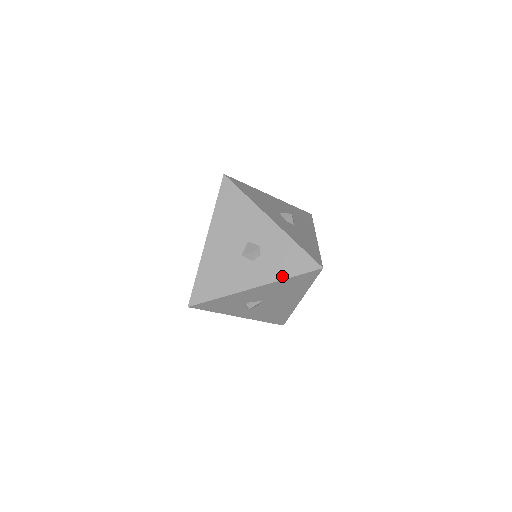
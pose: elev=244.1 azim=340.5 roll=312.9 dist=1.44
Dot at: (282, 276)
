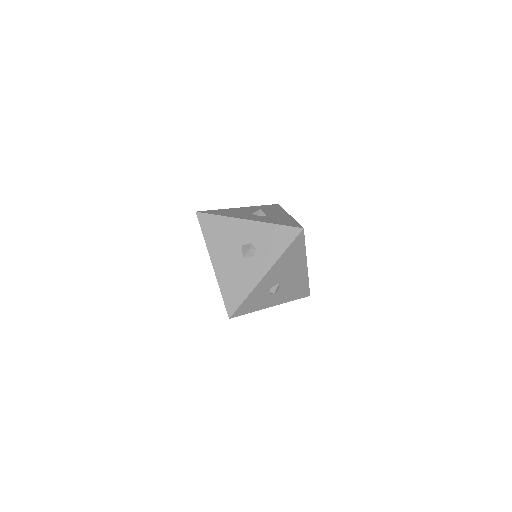
Dot at: (280, 253)
